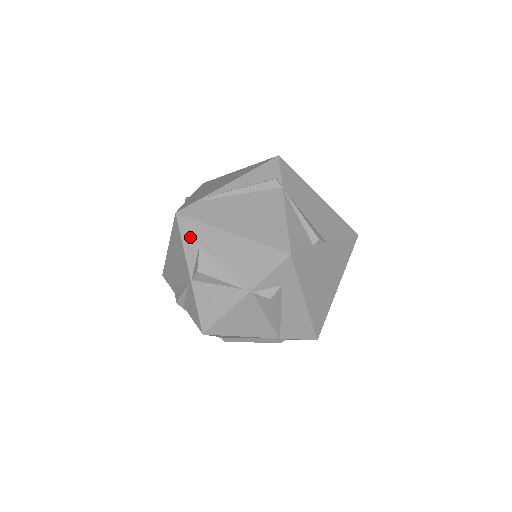
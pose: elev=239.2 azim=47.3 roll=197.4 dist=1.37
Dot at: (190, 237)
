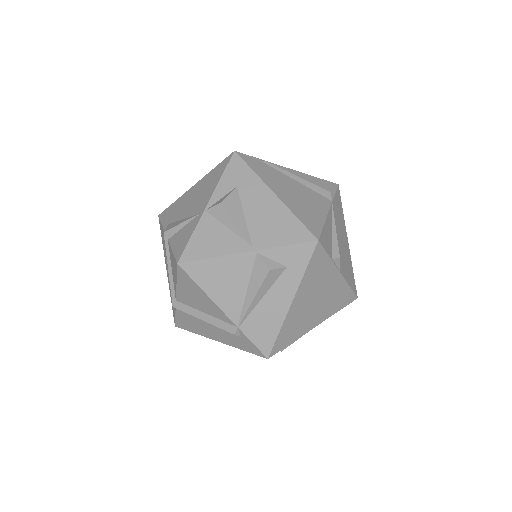
Dot at: (233, 176)
